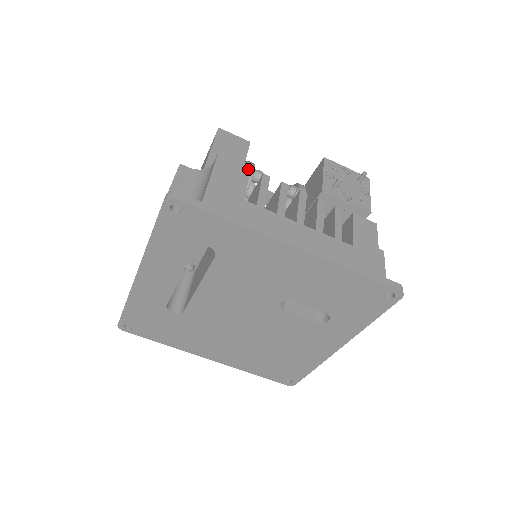
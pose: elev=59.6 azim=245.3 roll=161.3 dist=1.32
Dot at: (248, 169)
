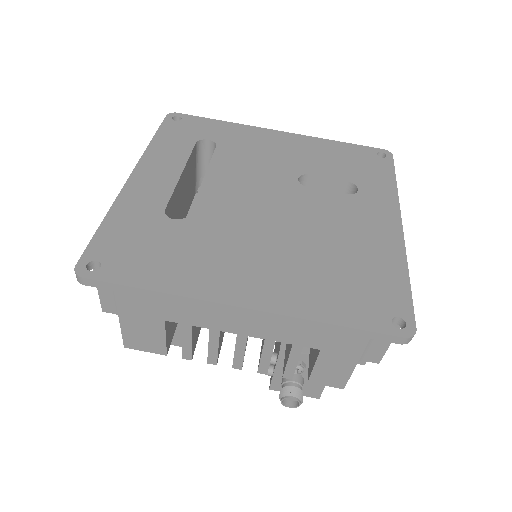
Dot at: occluded
